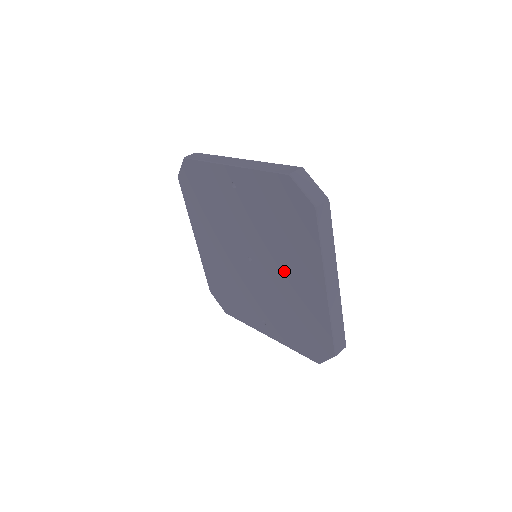
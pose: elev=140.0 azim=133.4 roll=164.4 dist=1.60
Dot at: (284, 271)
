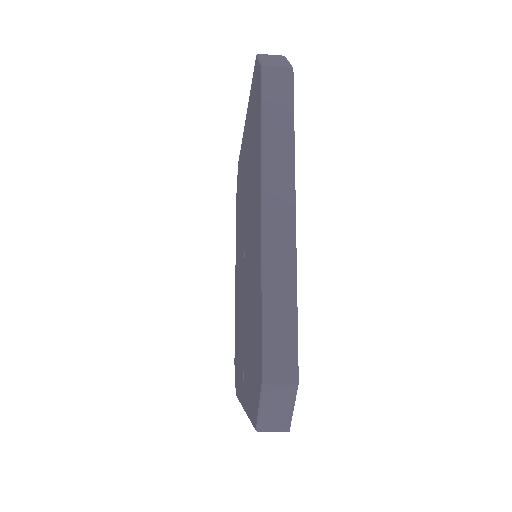
Dot at: (251, 236)
